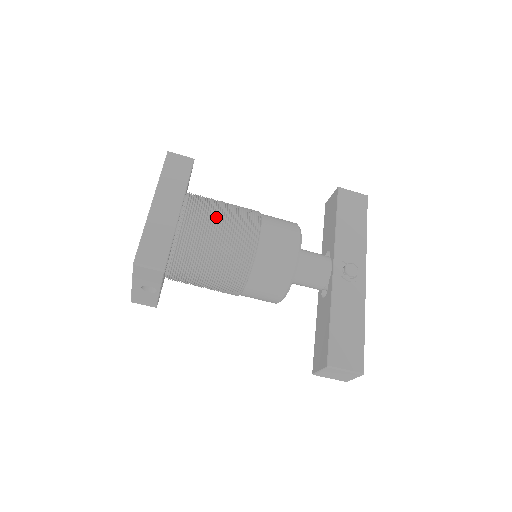
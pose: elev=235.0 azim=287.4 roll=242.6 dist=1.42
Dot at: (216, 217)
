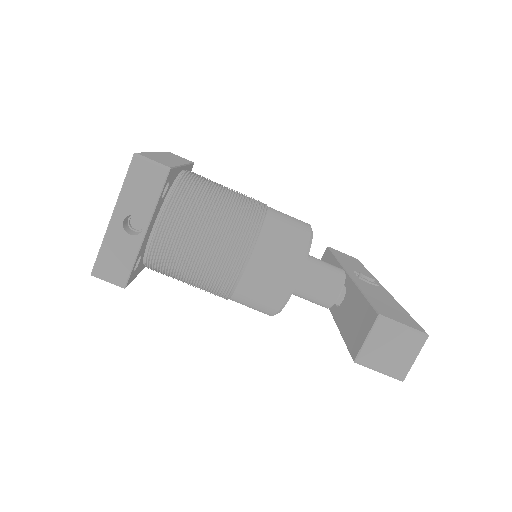
Dot at: (220, 184)
